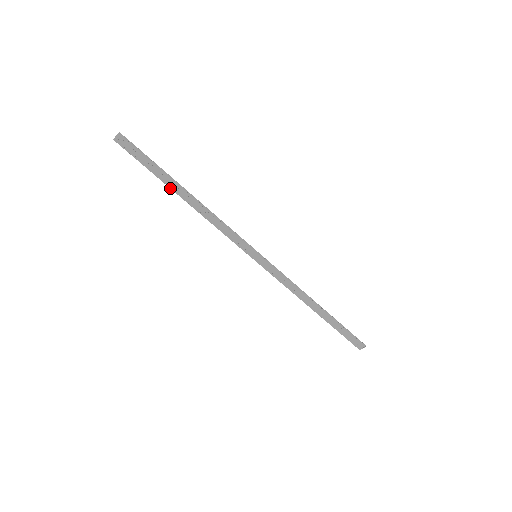
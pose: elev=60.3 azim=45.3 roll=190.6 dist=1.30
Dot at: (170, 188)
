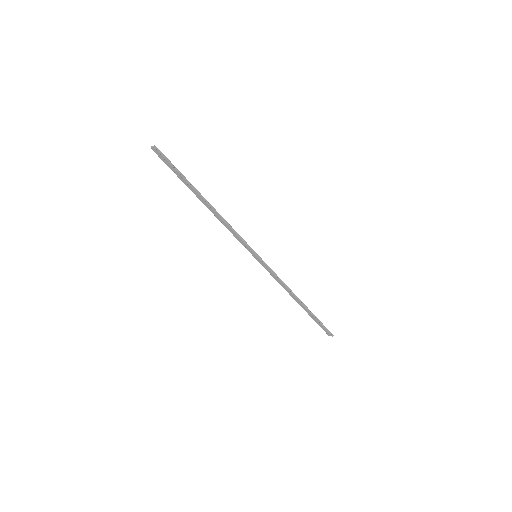
Dot at: occluded
